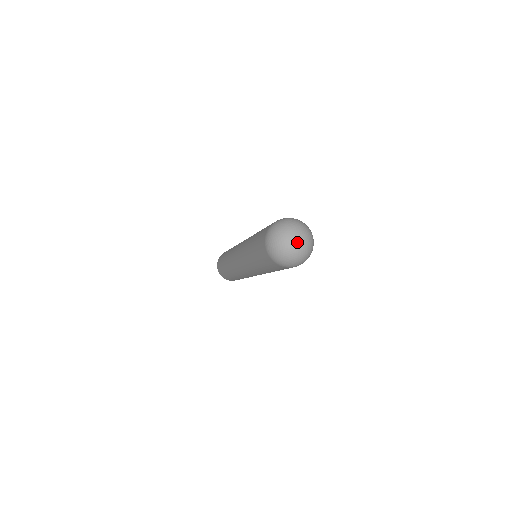
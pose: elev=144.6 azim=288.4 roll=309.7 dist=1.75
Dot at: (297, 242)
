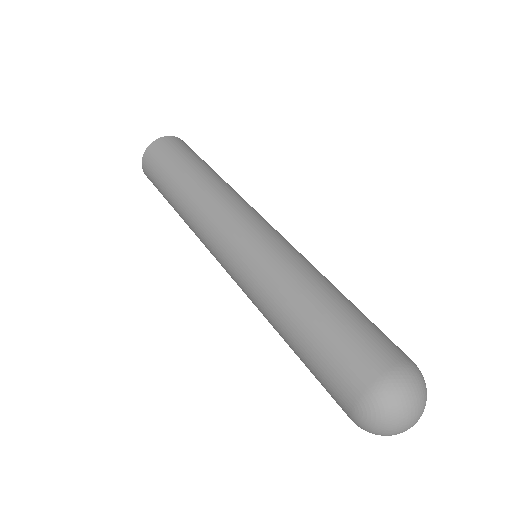
Dot at: occluded
